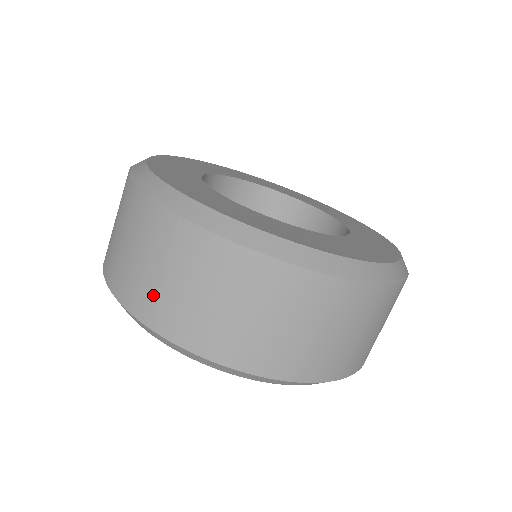
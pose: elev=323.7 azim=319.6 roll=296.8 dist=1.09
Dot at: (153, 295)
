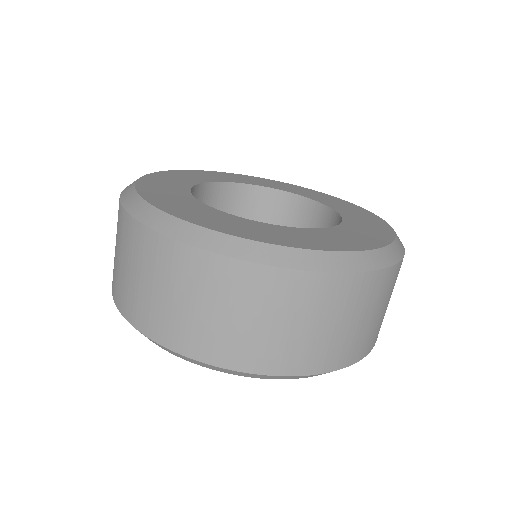
Dot at: (119, 281)
